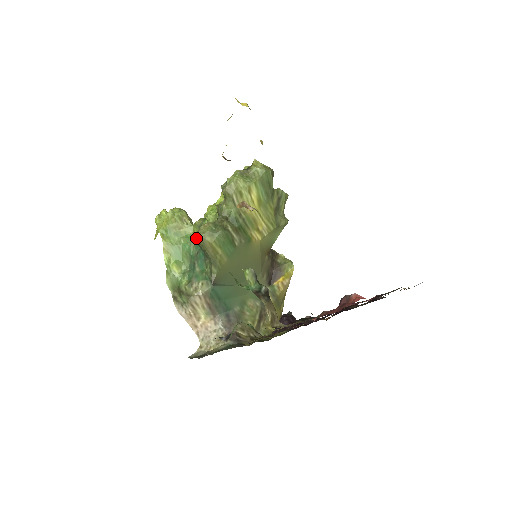
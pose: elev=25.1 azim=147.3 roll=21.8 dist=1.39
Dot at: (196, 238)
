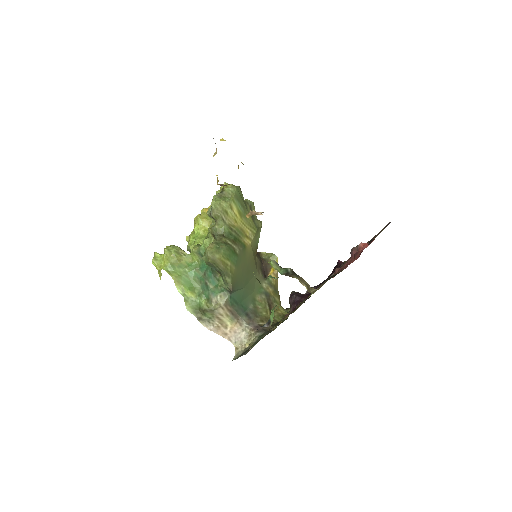
Dot at: (206, 260)
